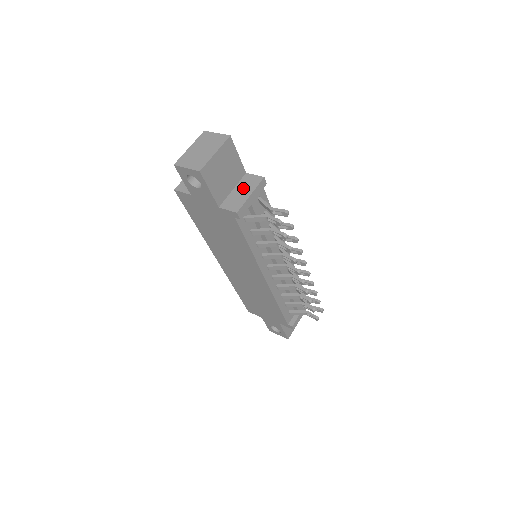
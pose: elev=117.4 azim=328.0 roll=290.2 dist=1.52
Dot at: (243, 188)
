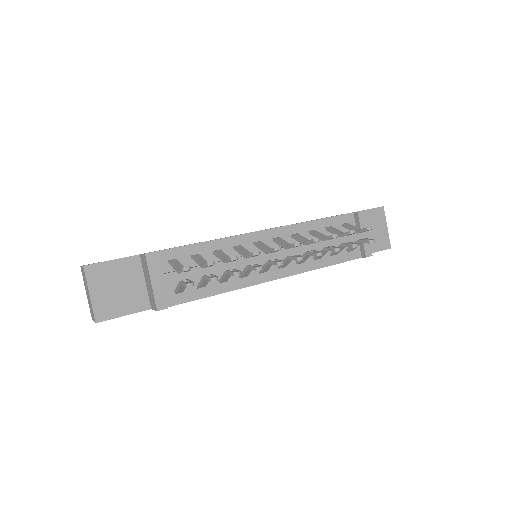
Dot at: (146, 277)
